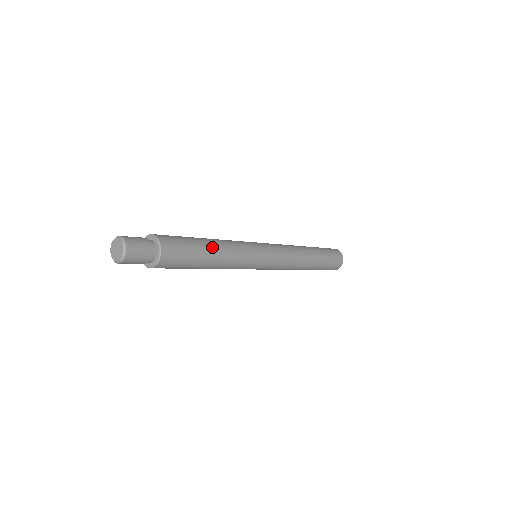
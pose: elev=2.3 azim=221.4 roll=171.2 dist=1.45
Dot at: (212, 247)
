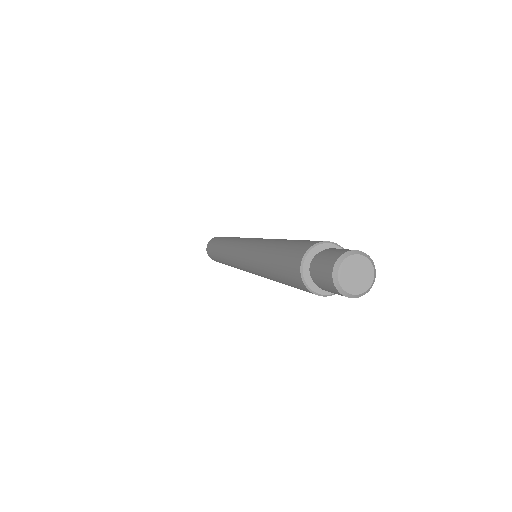
Dot at: occluded
